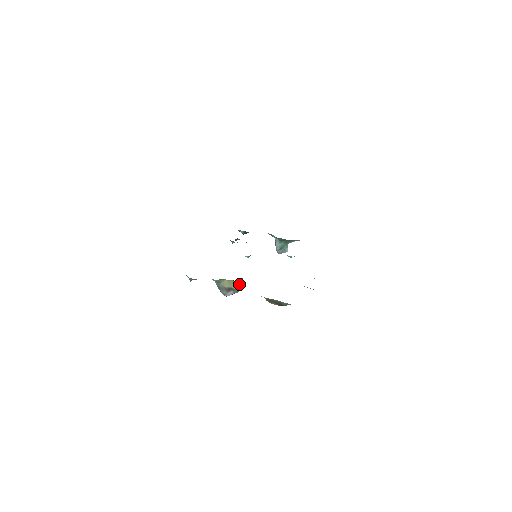
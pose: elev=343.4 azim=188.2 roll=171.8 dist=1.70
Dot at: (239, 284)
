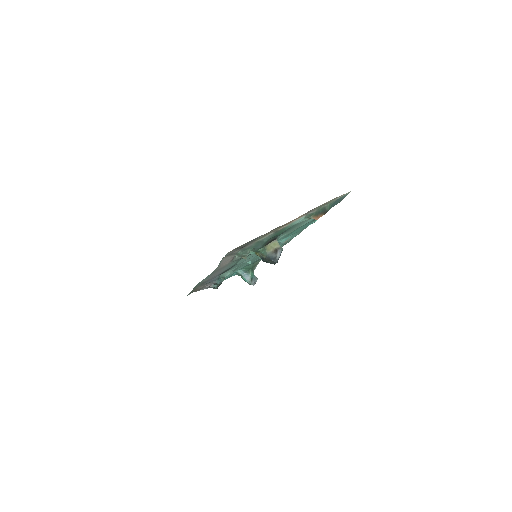
Dot at: occluded
